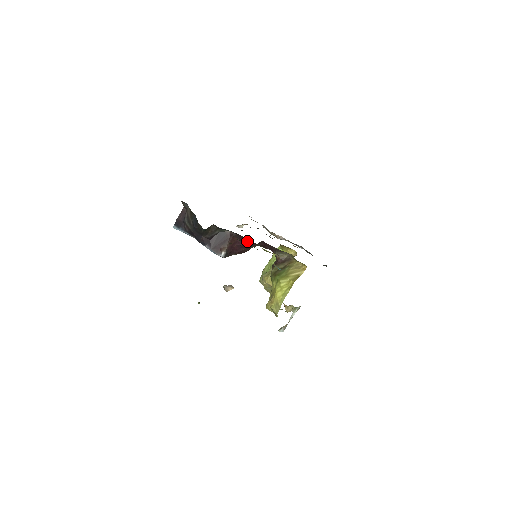
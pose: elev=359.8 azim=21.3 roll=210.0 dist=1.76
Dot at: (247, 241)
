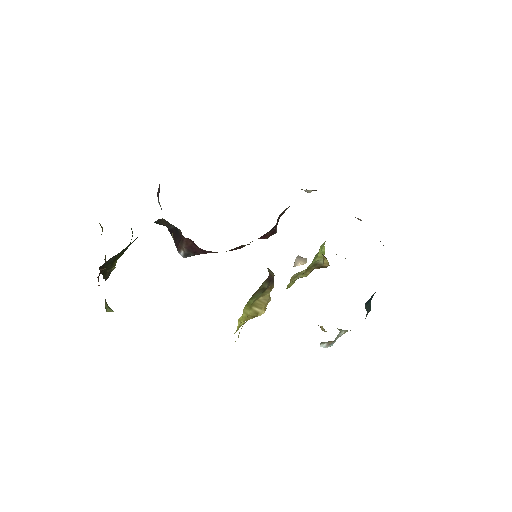
Dot at: occluded
